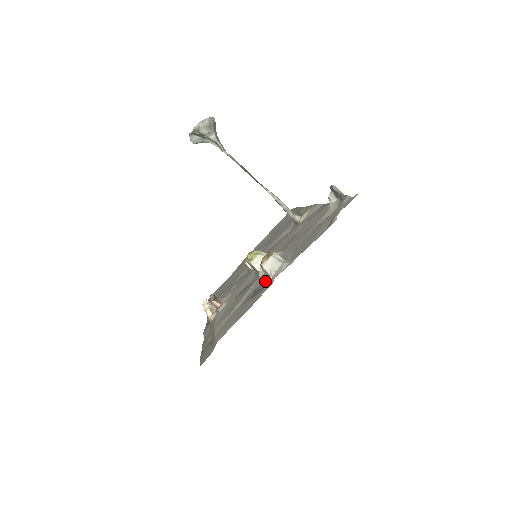
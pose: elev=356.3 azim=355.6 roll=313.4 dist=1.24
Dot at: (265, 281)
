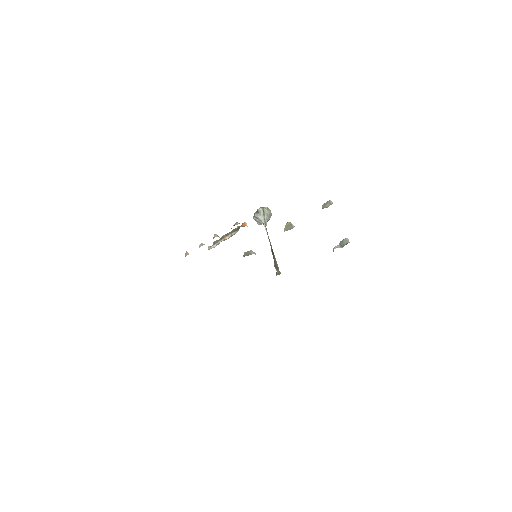
Dot at: (322, 208)
